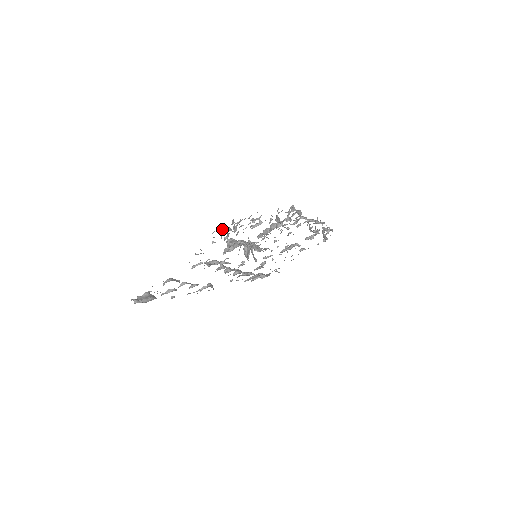
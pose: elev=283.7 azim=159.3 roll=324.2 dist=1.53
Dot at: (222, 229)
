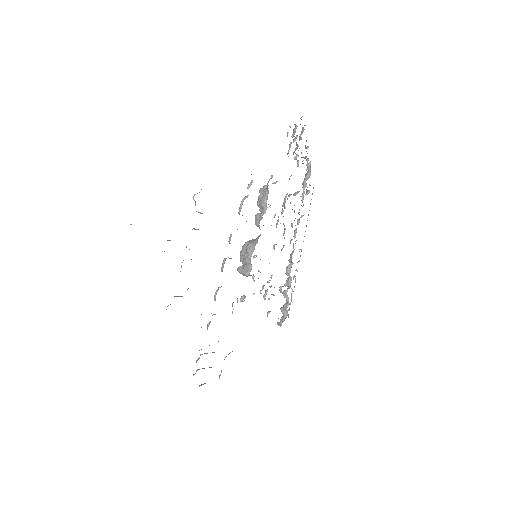
Dot at: (296, 127)
